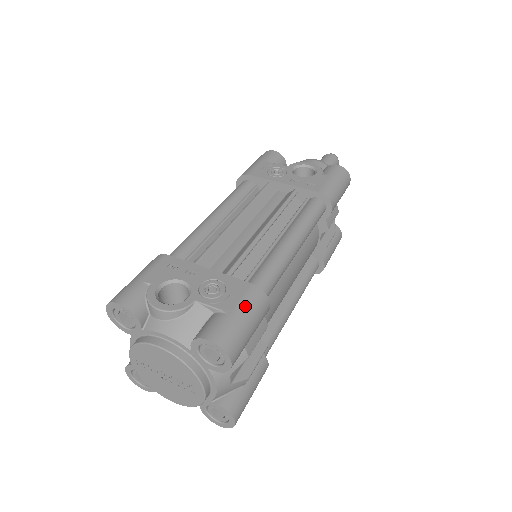
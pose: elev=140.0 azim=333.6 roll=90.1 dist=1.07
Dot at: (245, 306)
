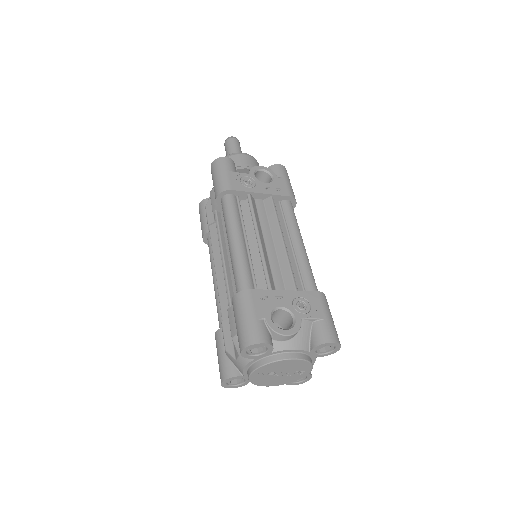
Dot at: (327, 309)
